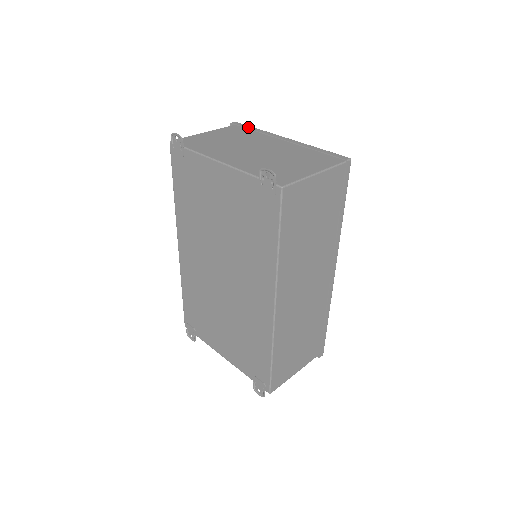
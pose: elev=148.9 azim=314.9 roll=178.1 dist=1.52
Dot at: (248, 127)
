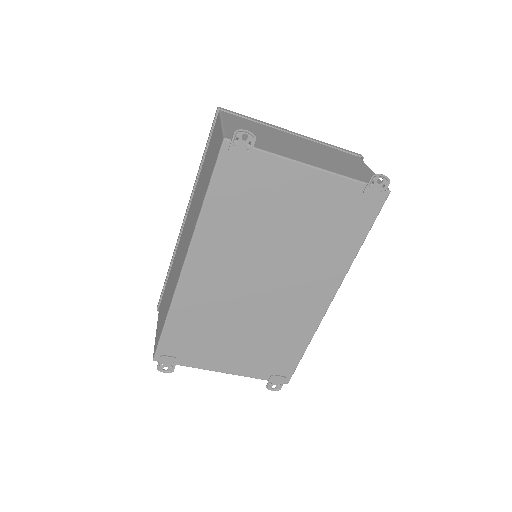
Dot at: (244, 116)
